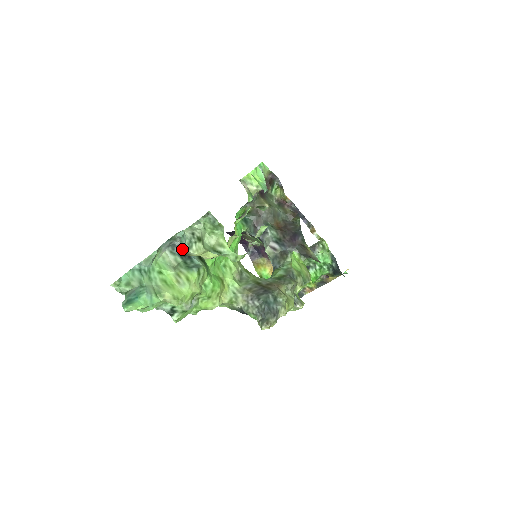
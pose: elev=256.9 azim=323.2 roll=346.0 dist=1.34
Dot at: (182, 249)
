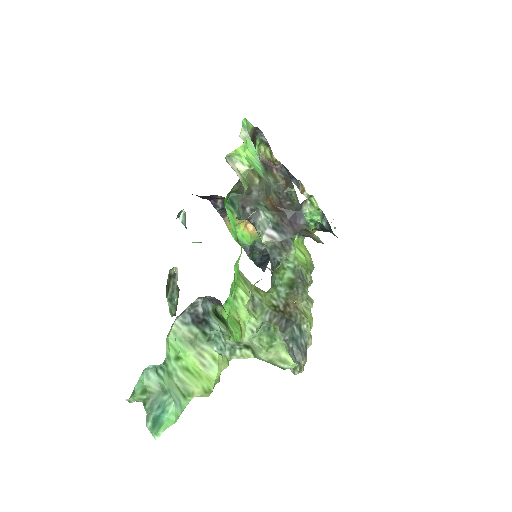
Dot at: (219, 352)
